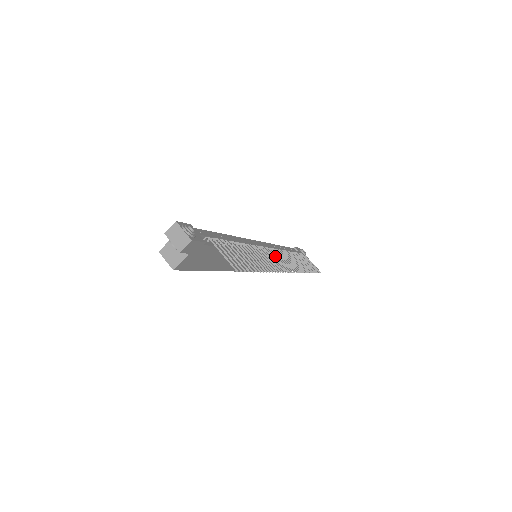
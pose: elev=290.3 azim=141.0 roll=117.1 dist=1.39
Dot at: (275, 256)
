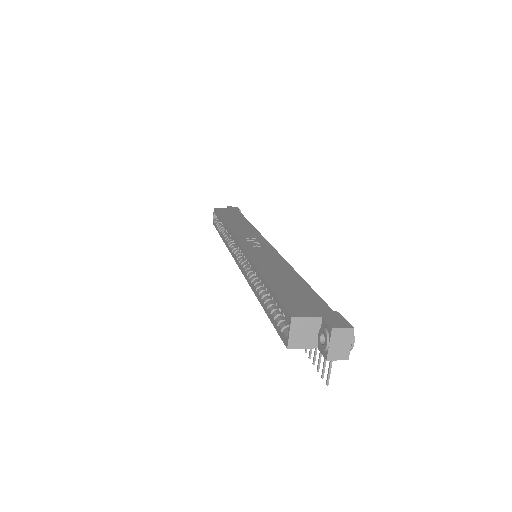
Dot at: occluded
